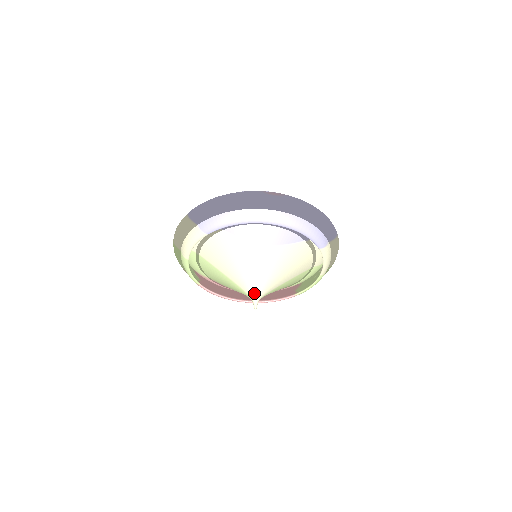
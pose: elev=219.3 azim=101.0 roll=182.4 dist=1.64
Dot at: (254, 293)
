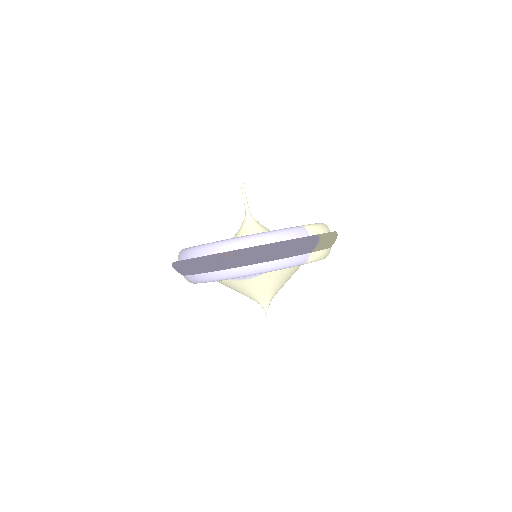
Dot at: (261, 304)
